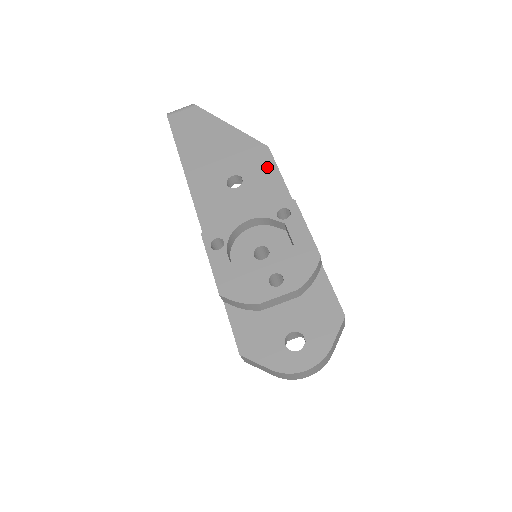
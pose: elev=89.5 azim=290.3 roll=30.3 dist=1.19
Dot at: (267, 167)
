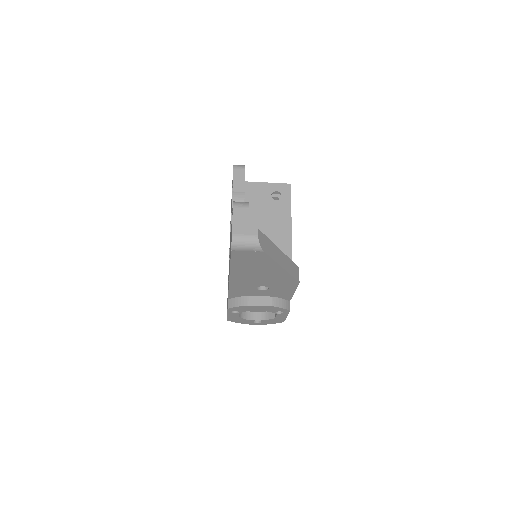
Dot at: (289, 289)
